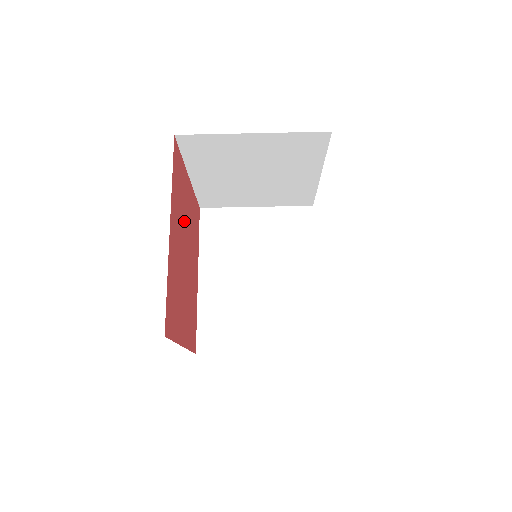
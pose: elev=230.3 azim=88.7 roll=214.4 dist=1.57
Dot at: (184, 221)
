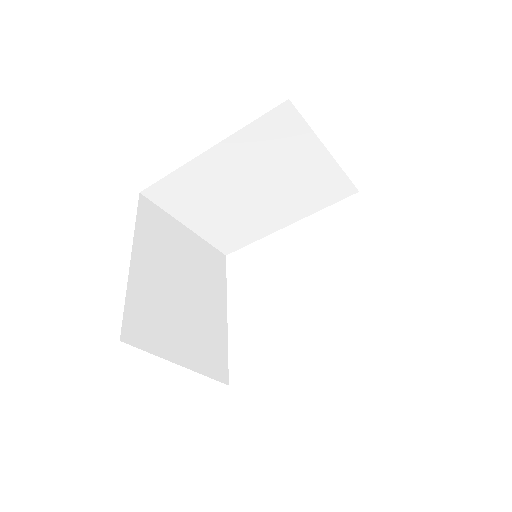
Dot at: occluded
